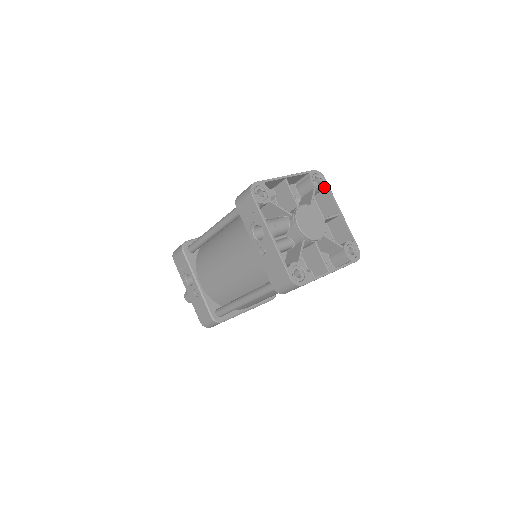
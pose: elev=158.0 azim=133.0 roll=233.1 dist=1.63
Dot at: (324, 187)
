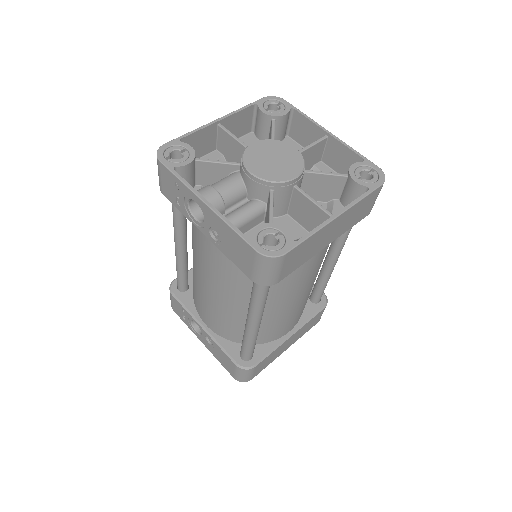
Dot at: (287, 111)
